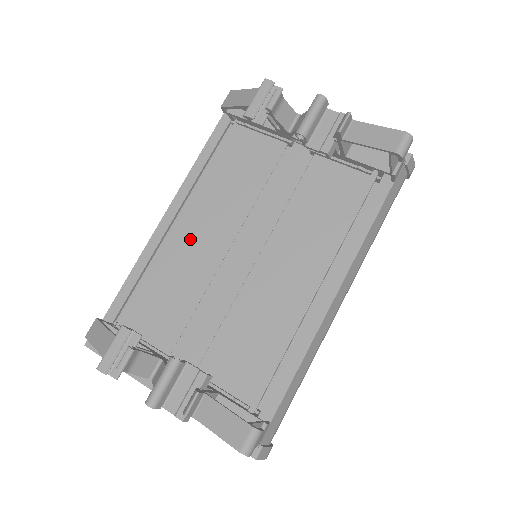
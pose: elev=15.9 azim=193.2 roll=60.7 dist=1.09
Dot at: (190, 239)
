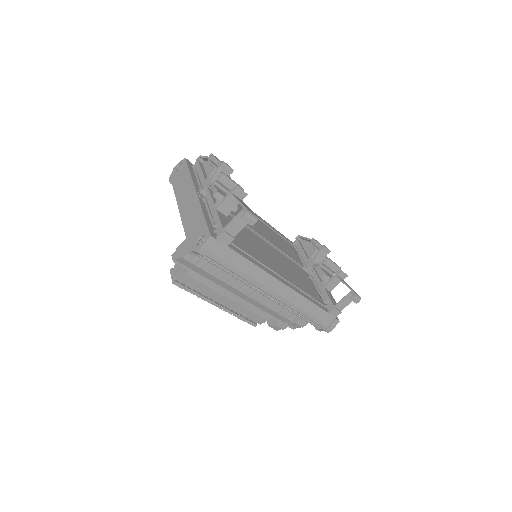
Dot at: occluded
